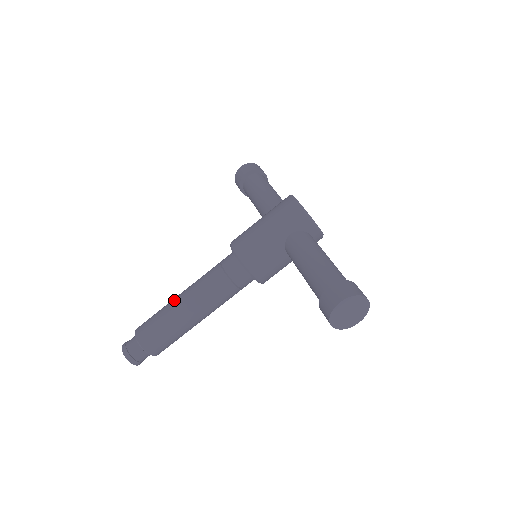
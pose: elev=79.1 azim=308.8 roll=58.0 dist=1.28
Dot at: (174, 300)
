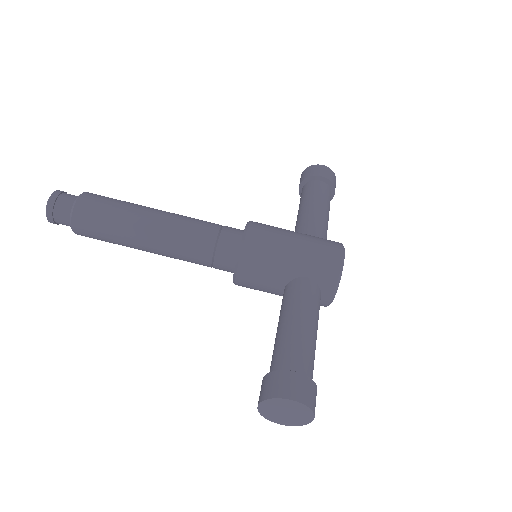
Dot at: (147, 209)
